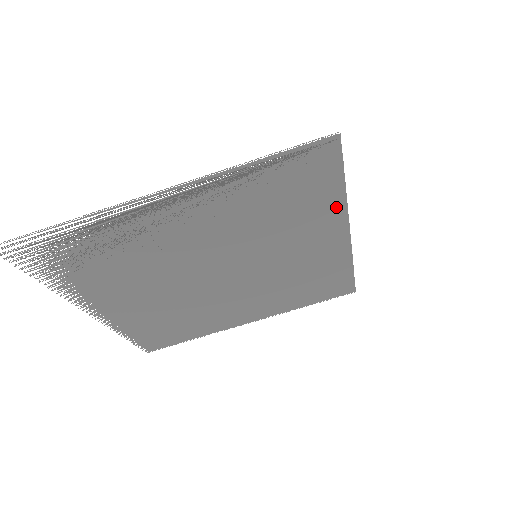
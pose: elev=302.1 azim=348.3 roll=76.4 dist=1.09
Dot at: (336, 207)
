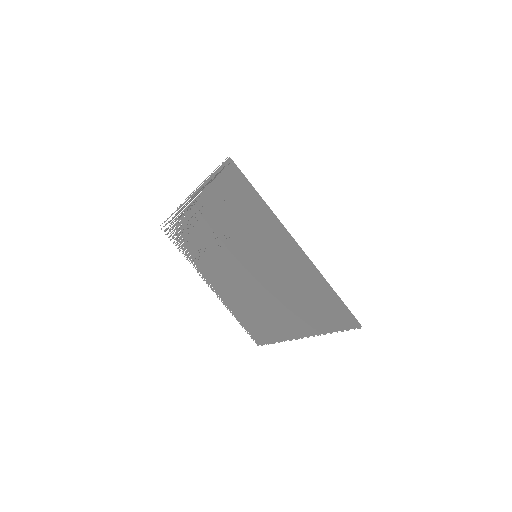
Dot at: (269, 215)
